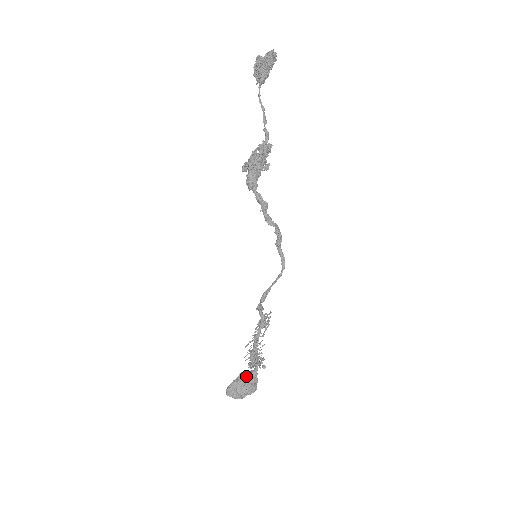
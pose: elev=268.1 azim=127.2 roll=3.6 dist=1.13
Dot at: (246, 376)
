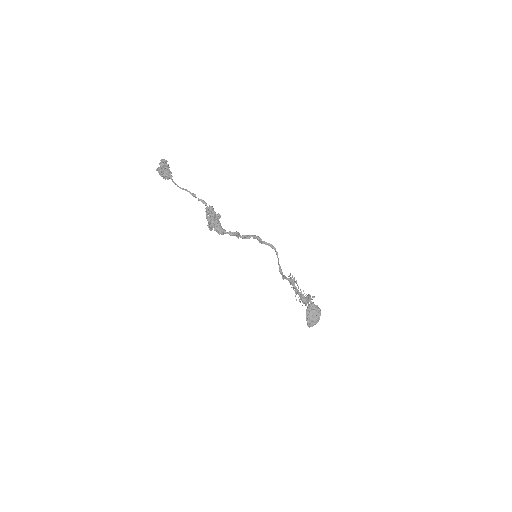
Dot at: (310, 310)
